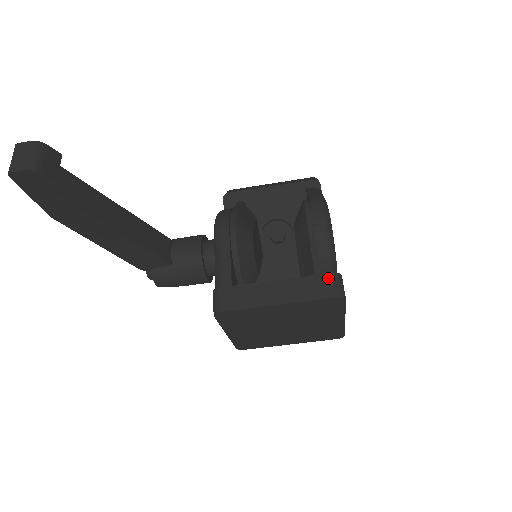
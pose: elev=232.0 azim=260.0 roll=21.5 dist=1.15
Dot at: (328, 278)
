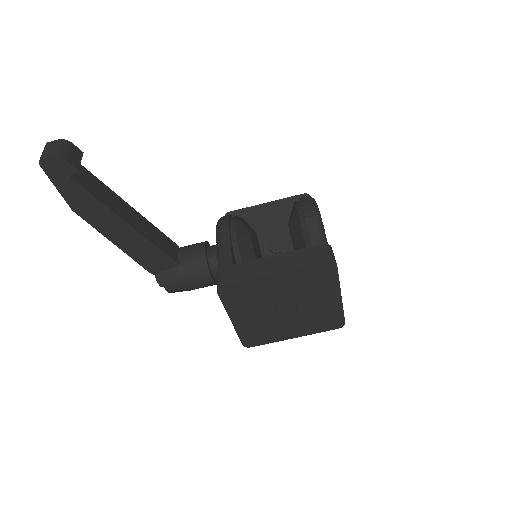
Dot at: (319, 248)
